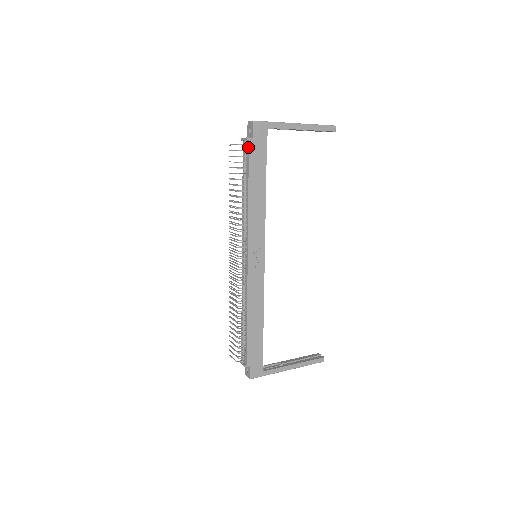
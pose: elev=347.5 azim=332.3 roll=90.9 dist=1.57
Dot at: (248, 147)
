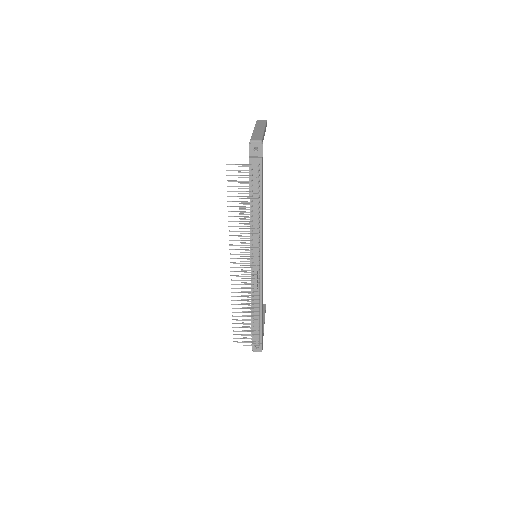
Dot at: (261, 167)
